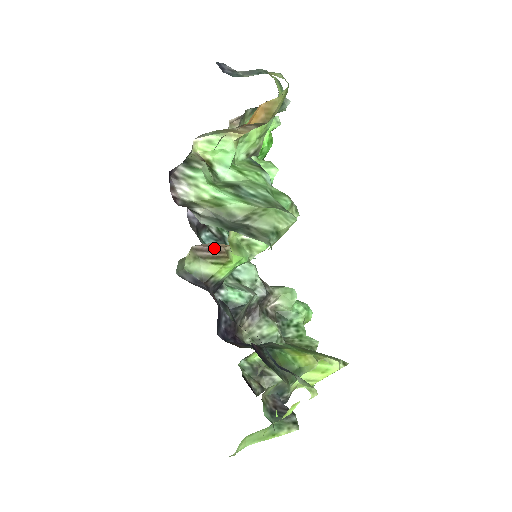
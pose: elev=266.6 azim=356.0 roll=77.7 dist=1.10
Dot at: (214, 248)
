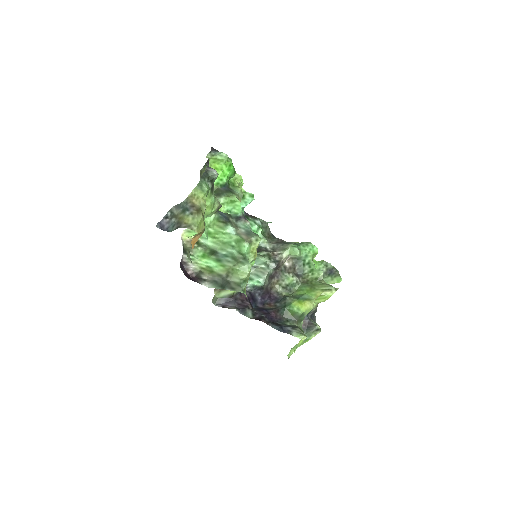
Dot at: occluded
